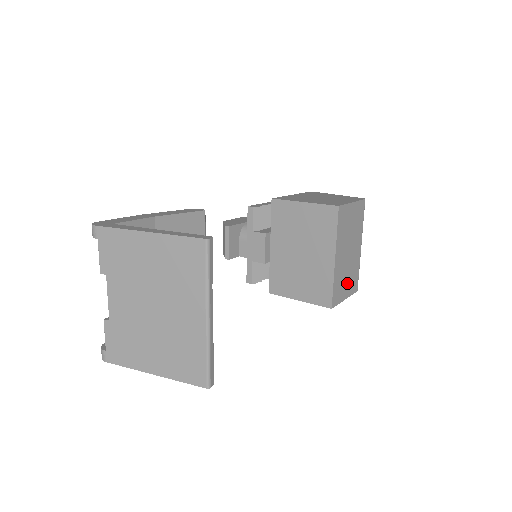
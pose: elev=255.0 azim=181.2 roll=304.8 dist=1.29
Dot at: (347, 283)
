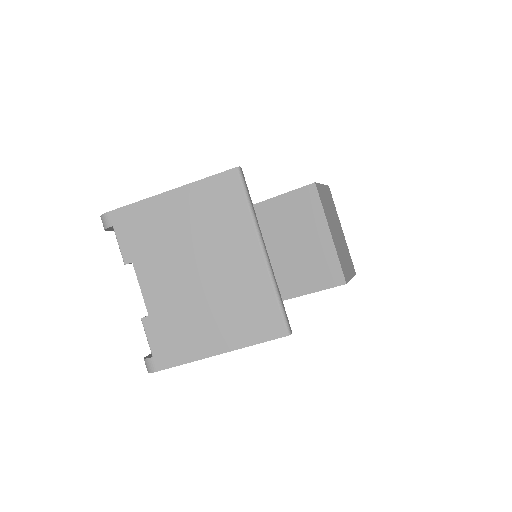
Dot at: (347, 263)
